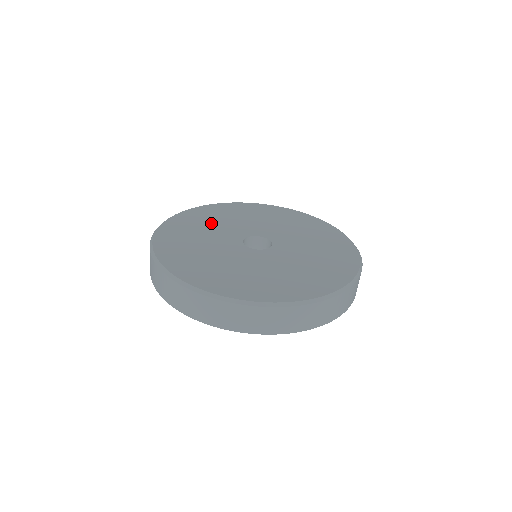
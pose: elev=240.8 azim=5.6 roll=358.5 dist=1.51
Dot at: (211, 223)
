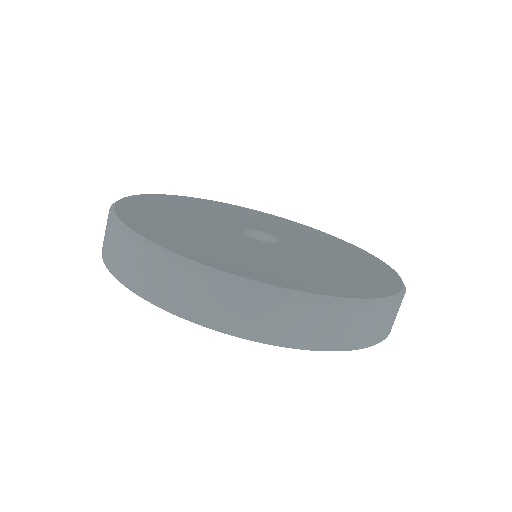
Dot at: (196, 209)
